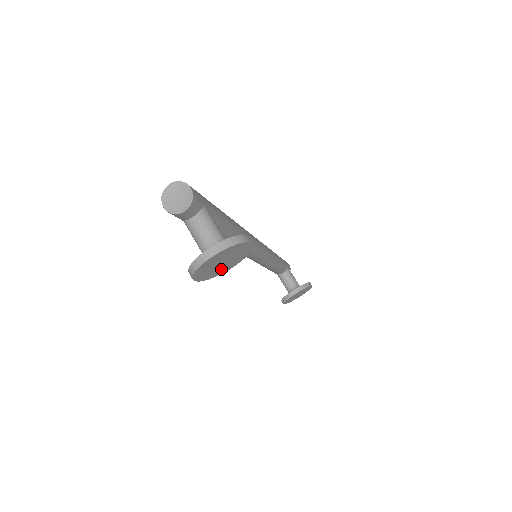
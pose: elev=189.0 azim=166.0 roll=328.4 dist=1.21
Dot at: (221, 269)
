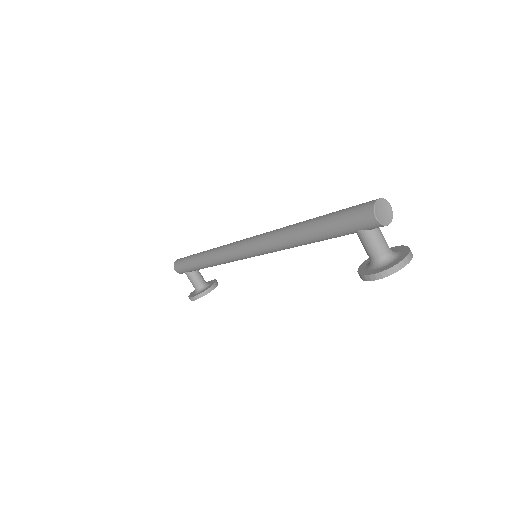
Dot at: occluded
